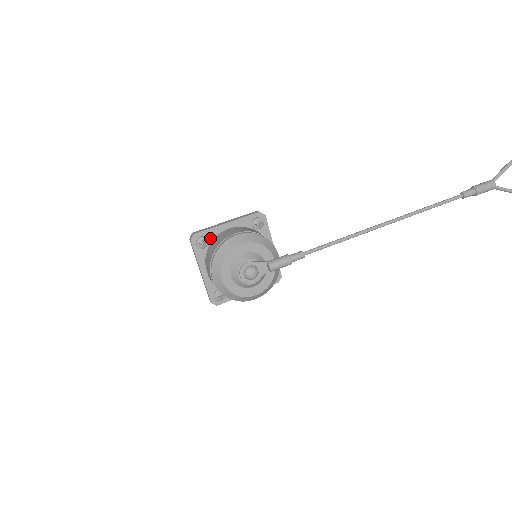
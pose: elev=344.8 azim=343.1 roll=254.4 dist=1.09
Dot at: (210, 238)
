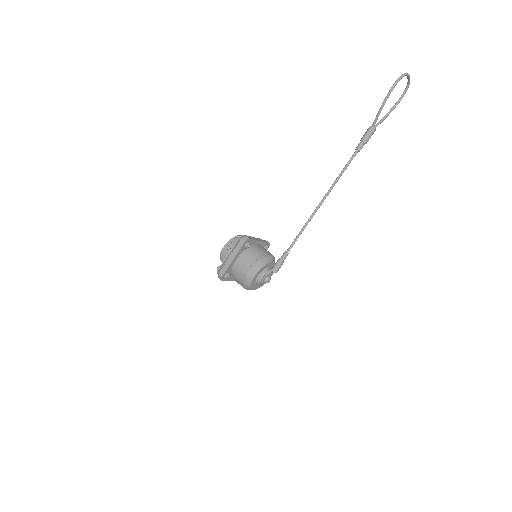
Dot at: (229, 271)
